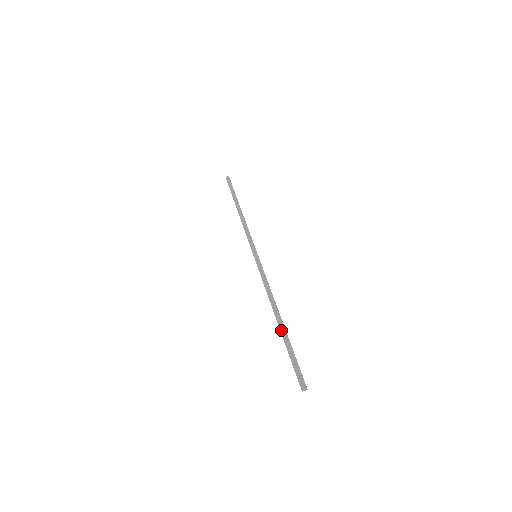
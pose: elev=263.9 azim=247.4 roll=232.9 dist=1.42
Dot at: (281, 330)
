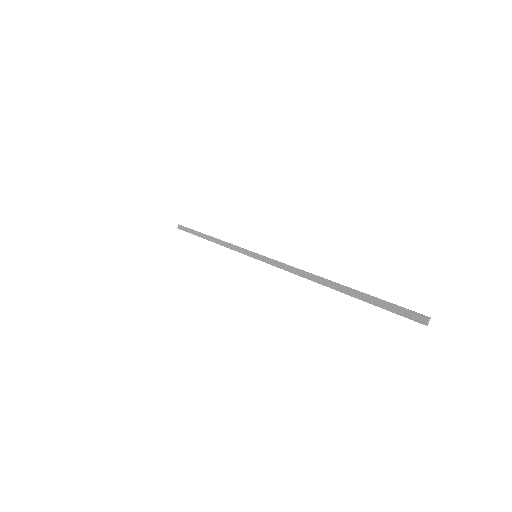
Dot at: (341, 291)
